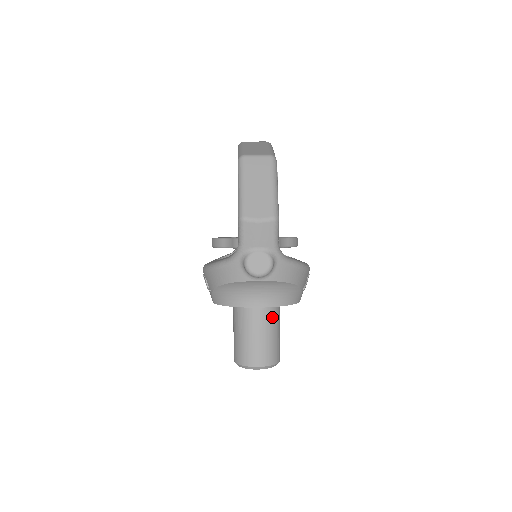
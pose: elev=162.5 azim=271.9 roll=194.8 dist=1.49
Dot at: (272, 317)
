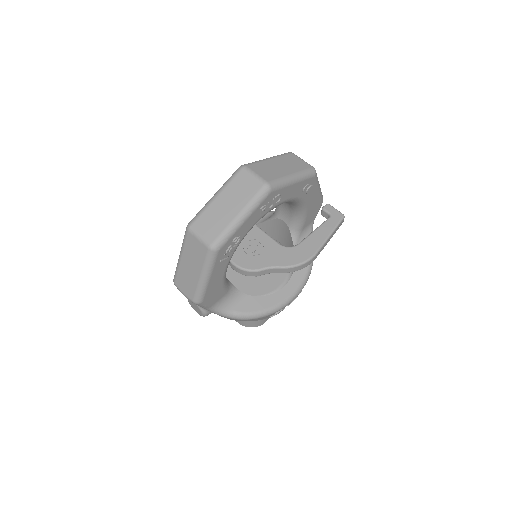
Dot at: occluded
